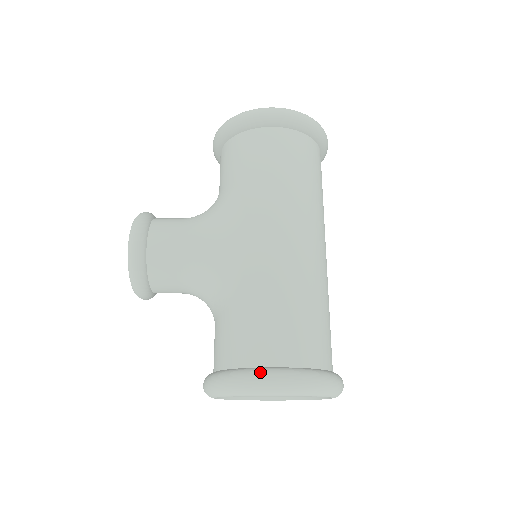
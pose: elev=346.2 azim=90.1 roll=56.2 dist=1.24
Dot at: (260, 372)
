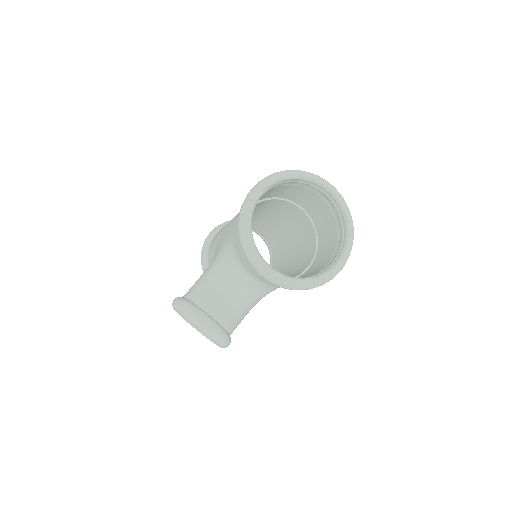
Dot at: occluded
